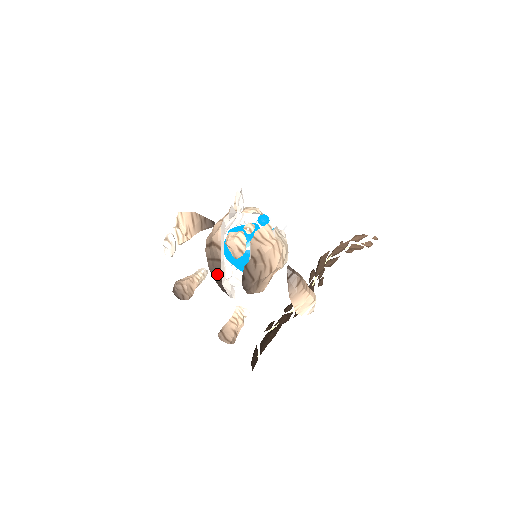
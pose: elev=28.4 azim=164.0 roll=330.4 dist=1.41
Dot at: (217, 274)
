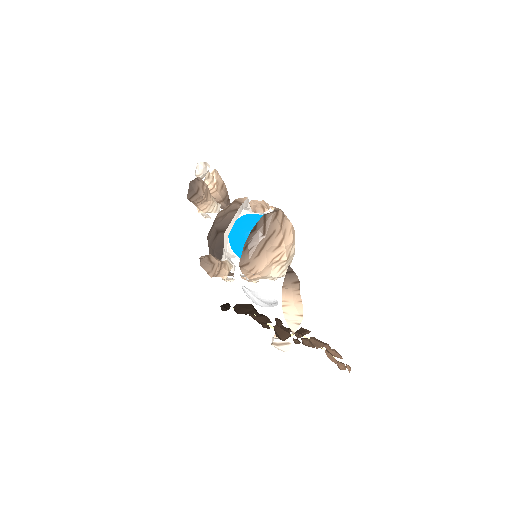
Dot at: (223, 225)
